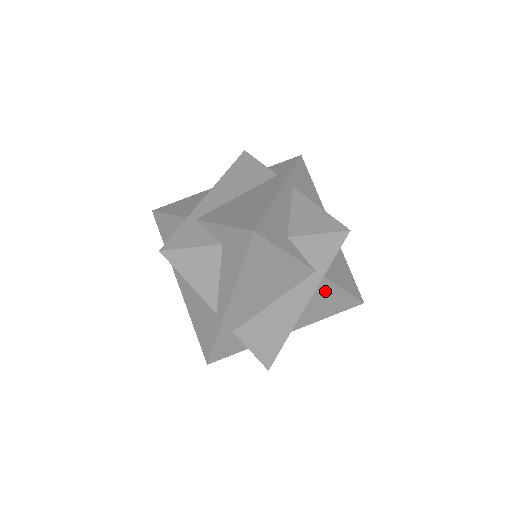
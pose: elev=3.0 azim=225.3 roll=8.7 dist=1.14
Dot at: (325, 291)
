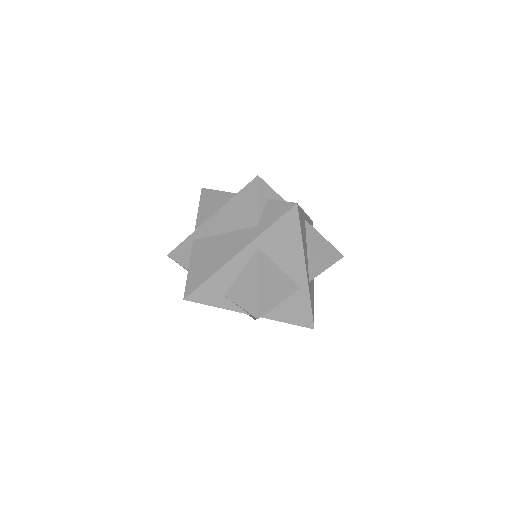
Dot at: occluded
